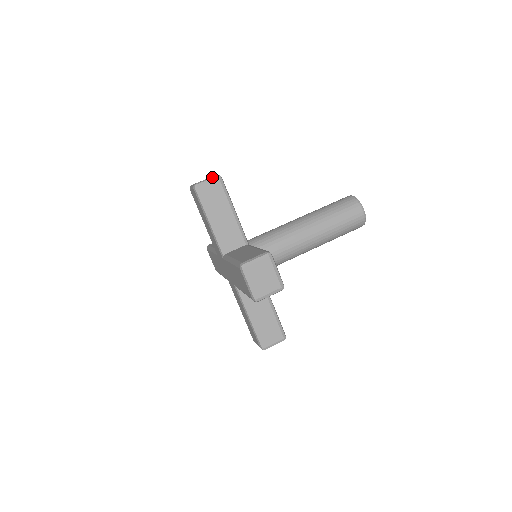
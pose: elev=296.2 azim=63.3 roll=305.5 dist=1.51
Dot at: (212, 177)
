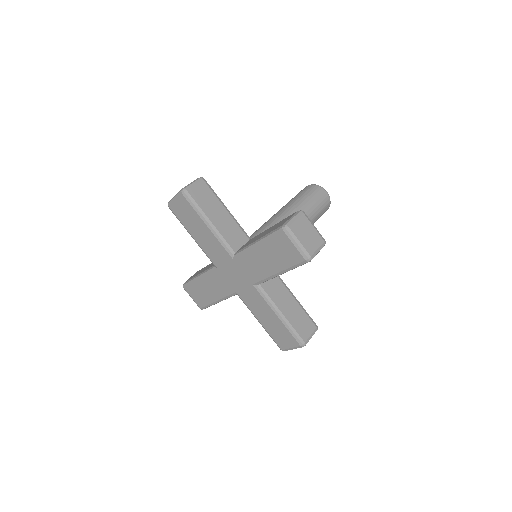
Dot at: (196, 180)
